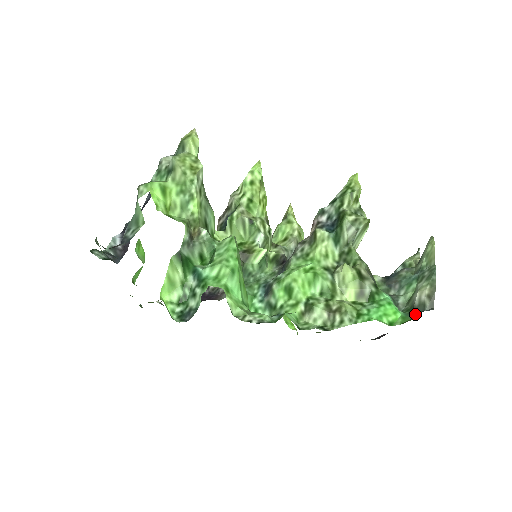
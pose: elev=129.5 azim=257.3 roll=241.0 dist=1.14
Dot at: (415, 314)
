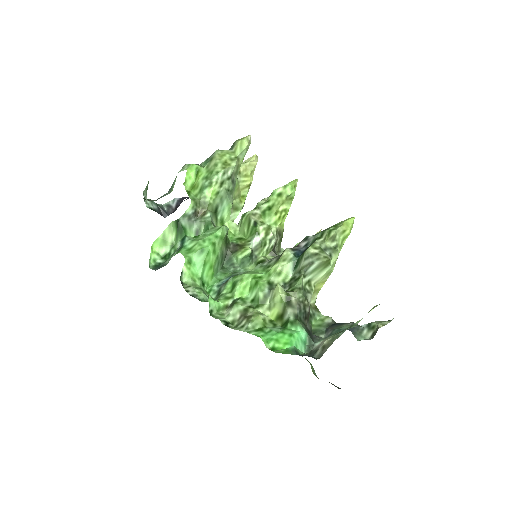
Dot at: (302, 354)
